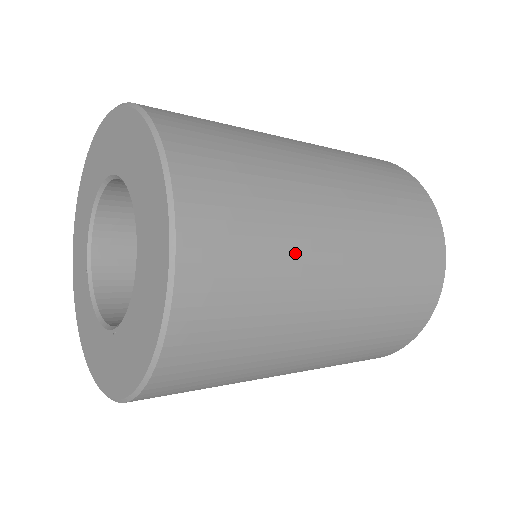
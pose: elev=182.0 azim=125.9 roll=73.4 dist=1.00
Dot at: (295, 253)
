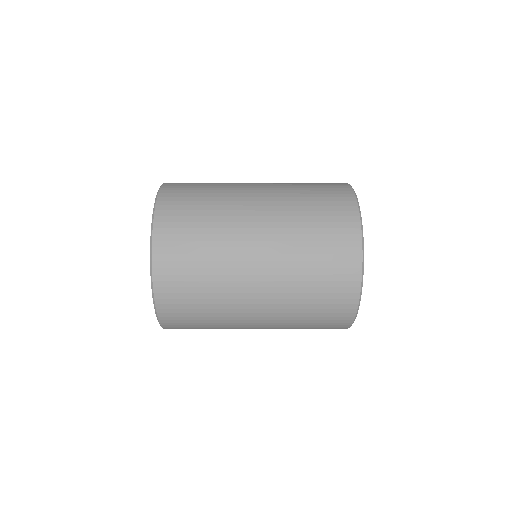
Dot at: (221, 235)
